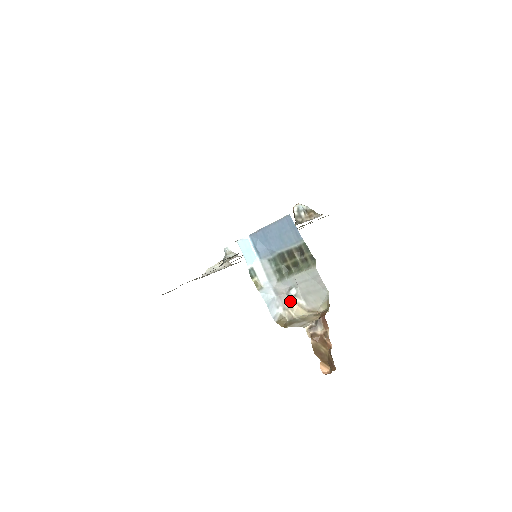
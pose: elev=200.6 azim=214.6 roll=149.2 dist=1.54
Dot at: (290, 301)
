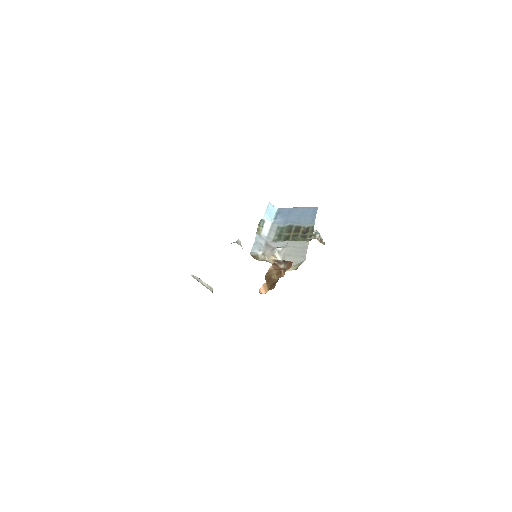
Dot at: (272, 253)
